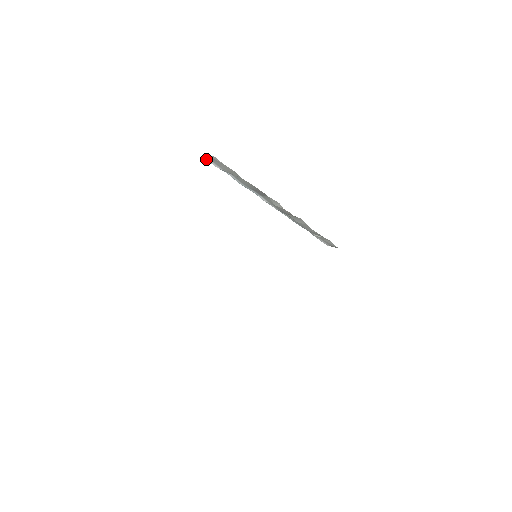
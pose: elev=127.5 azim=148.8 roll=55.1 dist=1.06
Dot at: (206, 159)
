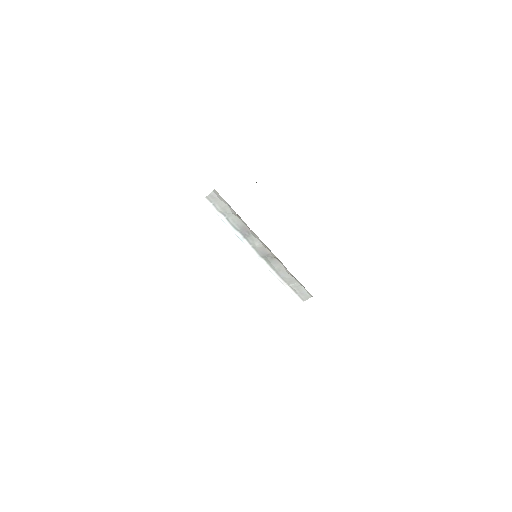
Dot at: (205, 201)
